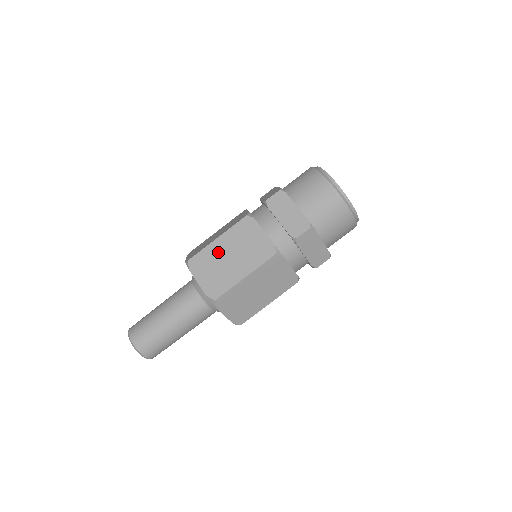
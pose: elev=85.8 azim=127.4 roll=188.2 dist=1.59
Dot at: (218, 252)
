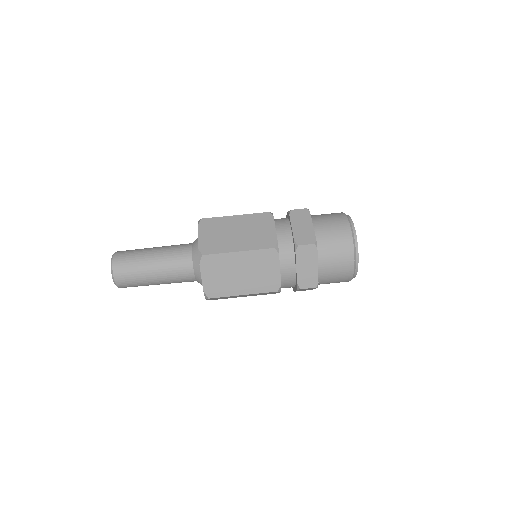
Dot at: (233, 264)
